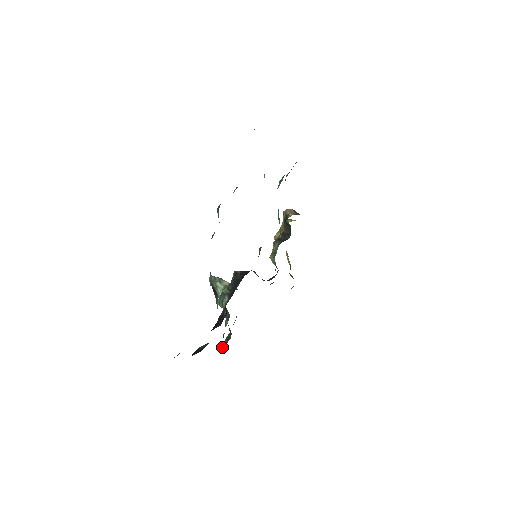
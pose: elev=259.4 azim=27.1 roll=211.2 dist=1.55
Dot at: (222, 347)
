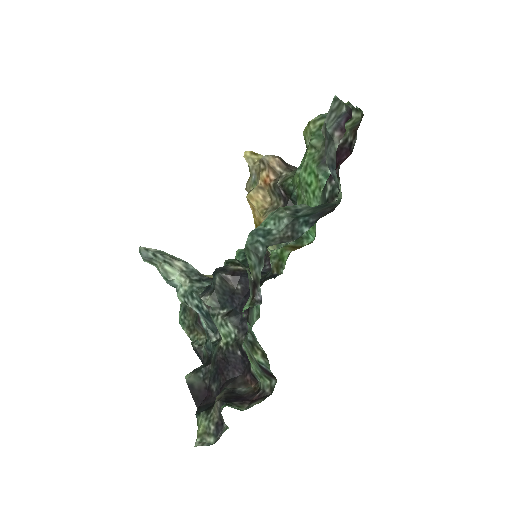
Dot at: (198, 352)
